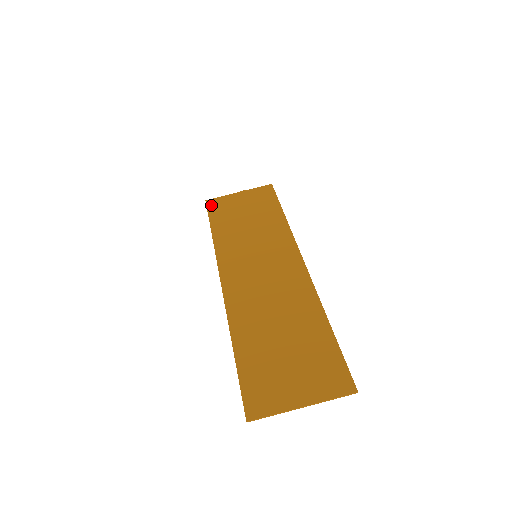
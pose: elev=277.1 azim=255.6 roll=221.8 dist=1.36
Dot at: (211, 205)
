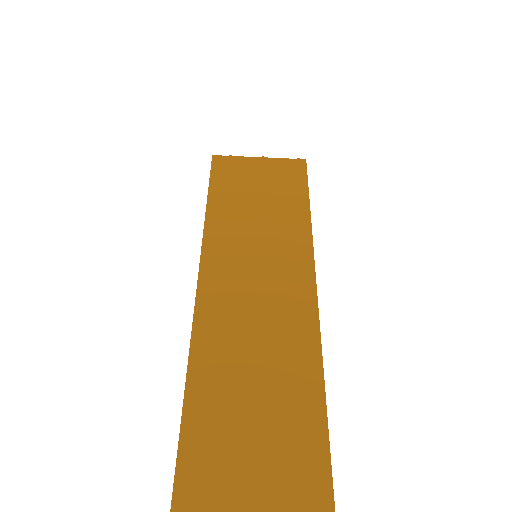
Dot at: (217, 165)
